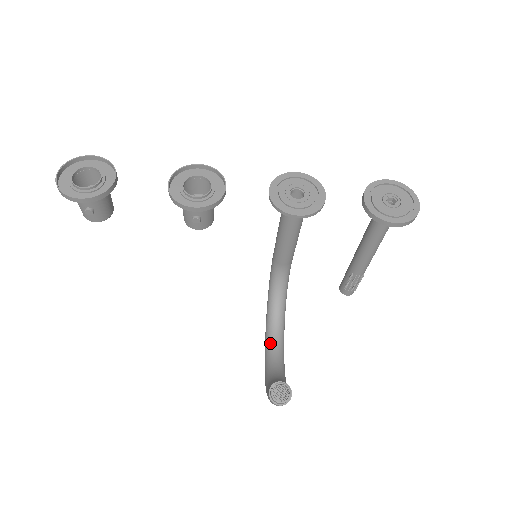
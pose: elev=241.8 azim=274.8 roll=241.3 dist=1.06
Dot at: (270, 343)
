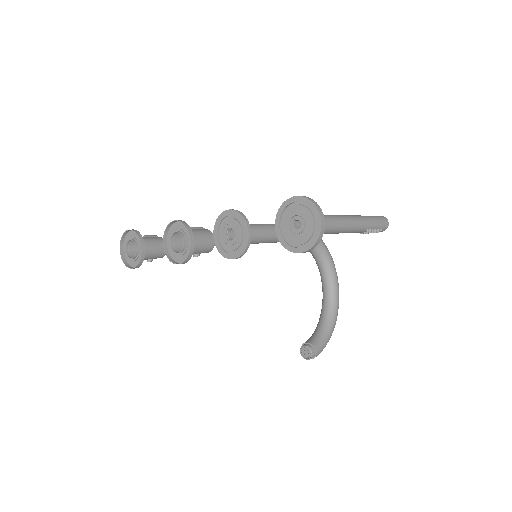
Dot at: (323, 289)
